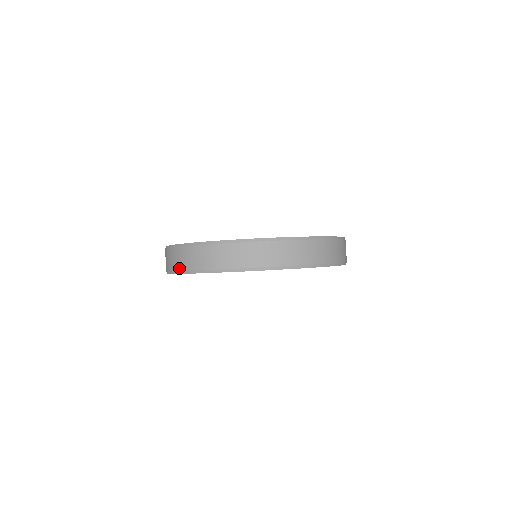
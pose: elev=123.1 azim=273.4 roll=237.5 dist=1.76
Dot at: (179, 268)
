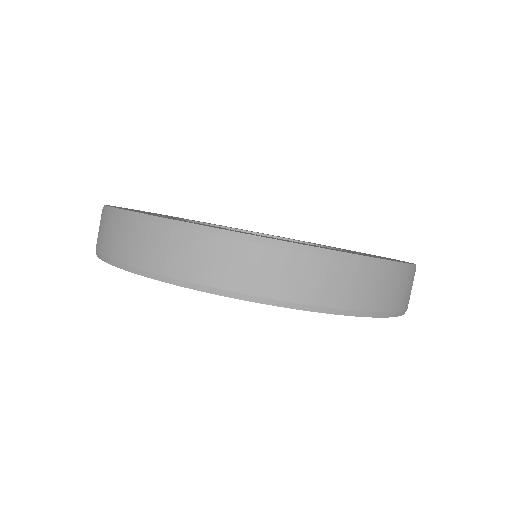
Dot at: (110, 253)
